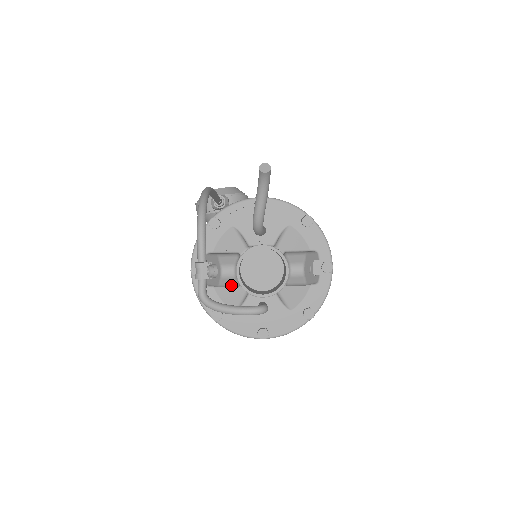
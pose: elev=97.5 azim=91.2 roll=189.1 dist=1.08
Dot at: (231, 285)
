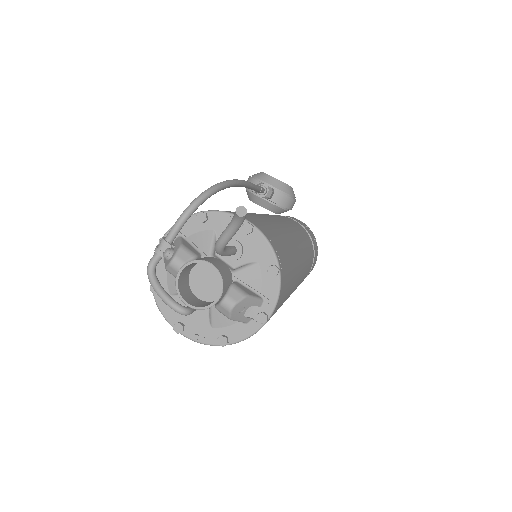
Dot at: (174, 275)
